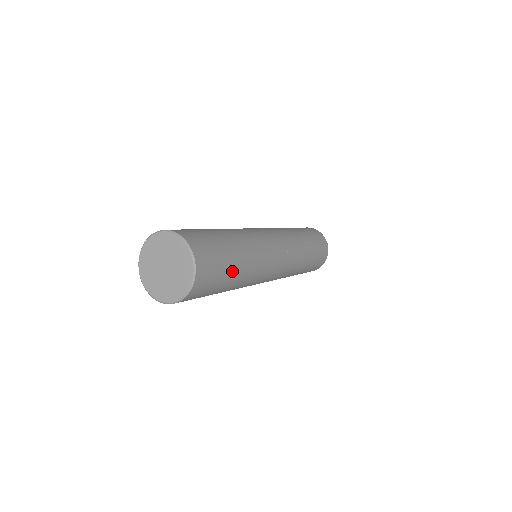
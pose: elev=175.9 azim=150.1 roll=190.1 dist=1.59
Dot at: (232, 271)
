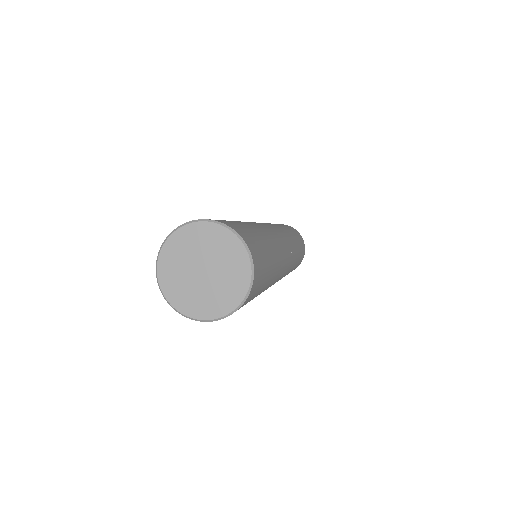
Dot at: (259, 293)
